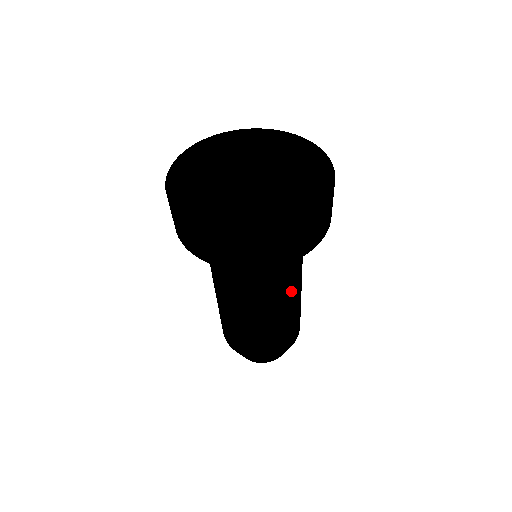
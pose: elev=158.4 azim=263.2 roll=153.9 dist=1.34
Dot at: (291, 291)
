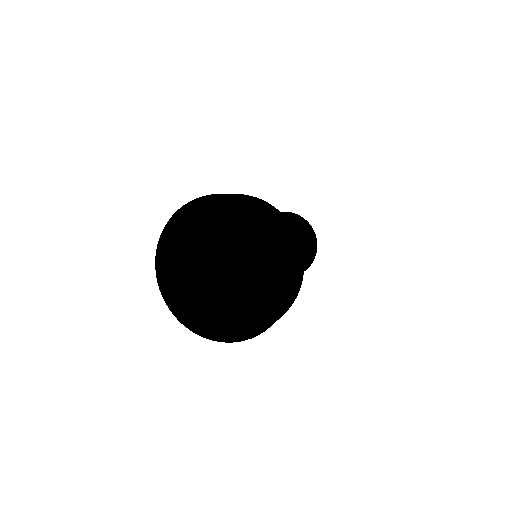
Dot at: occluded
